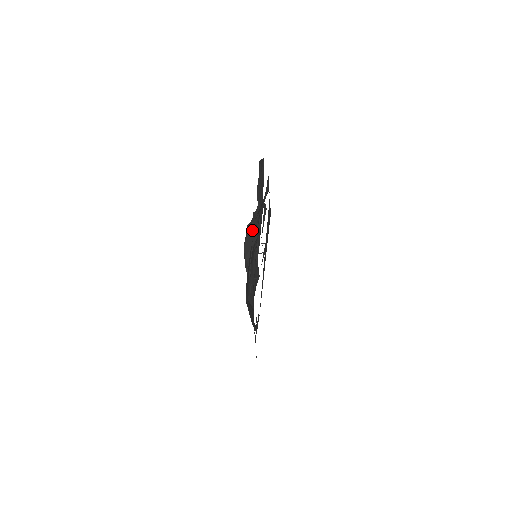
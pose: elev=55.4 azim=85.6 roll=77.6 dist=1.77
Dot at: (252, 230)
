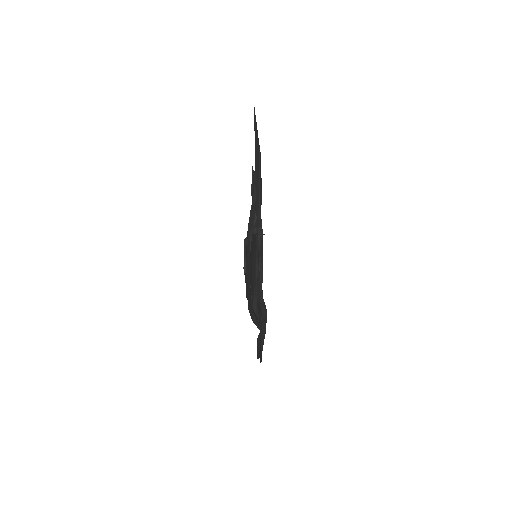
Dot at: occluded
